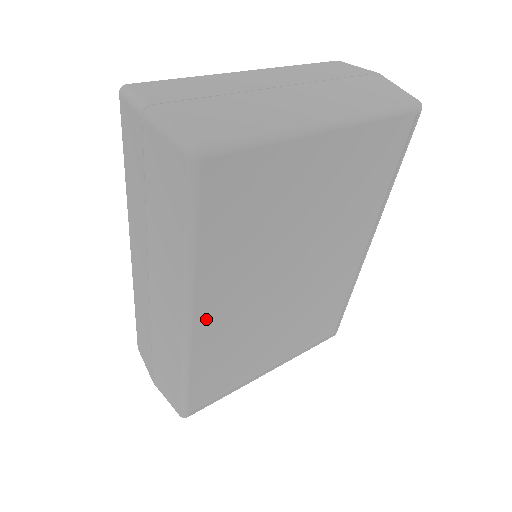
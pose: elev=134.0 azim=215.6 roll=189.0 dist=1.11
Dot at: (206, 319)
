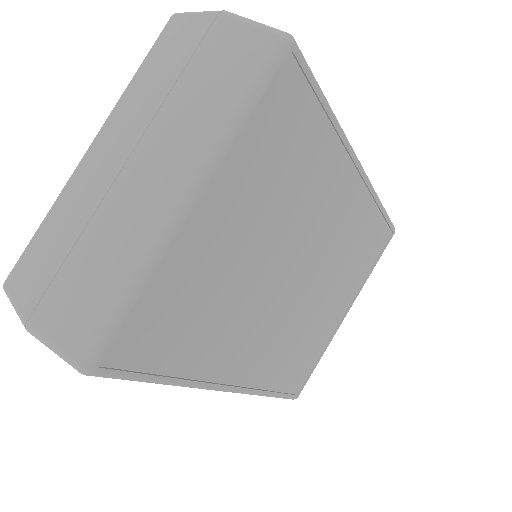
Dot at: (241, 373)
